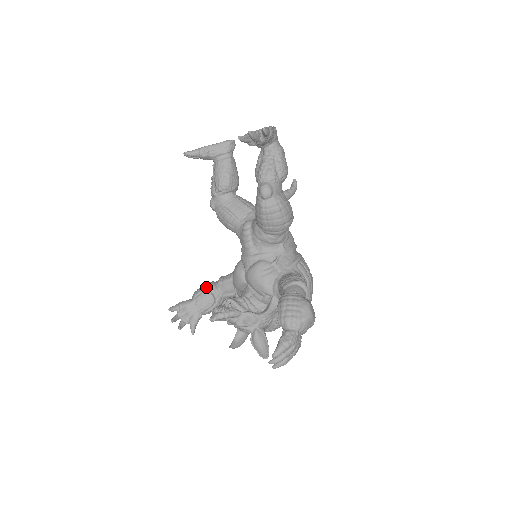
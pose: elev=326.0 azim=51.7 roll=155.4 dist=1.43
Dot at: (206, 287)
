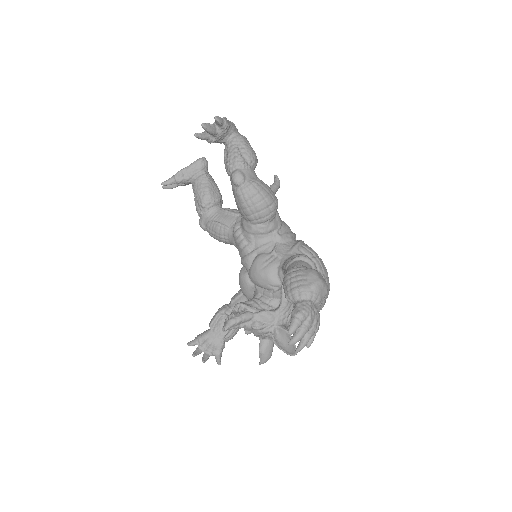
Dot at: (220, 310)
